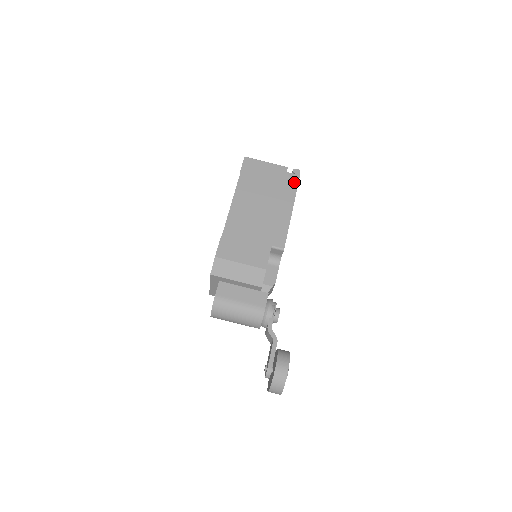
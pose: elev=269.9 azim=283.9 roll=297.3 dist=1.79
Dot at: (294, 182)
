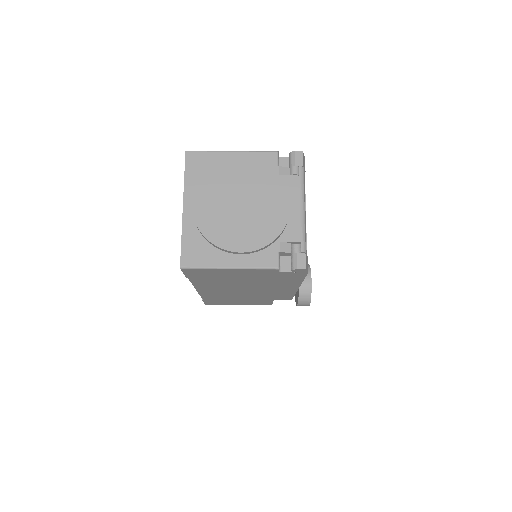
Dot at: (296, 277)
